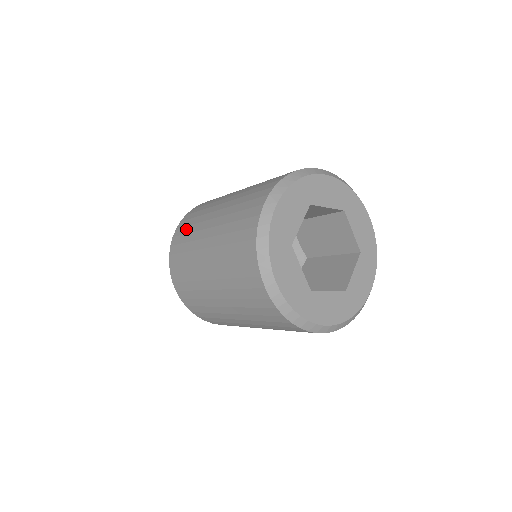
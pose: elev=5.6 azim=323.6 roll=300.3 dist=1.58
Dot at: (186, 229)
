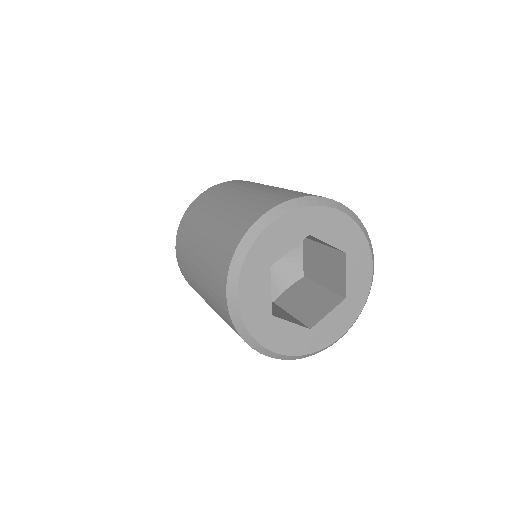
Dot at: (183, 267)
